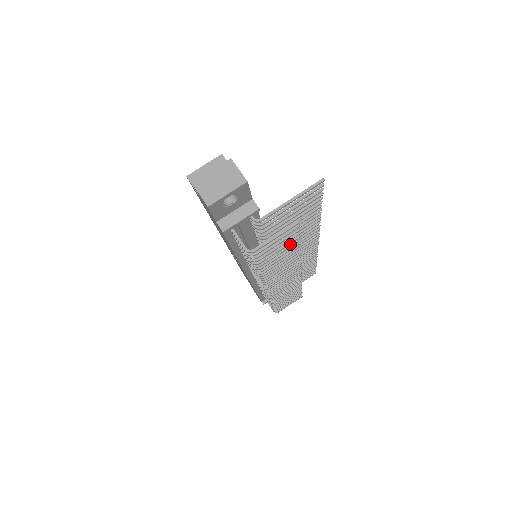
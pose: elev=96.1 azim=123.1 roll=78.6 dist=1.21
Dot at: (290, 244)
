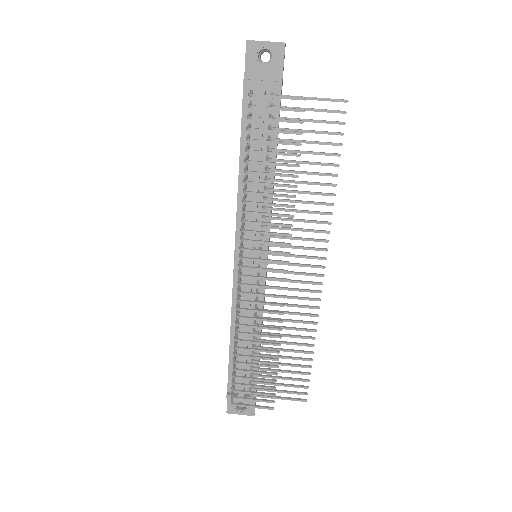
Dot at: (289, 153)
